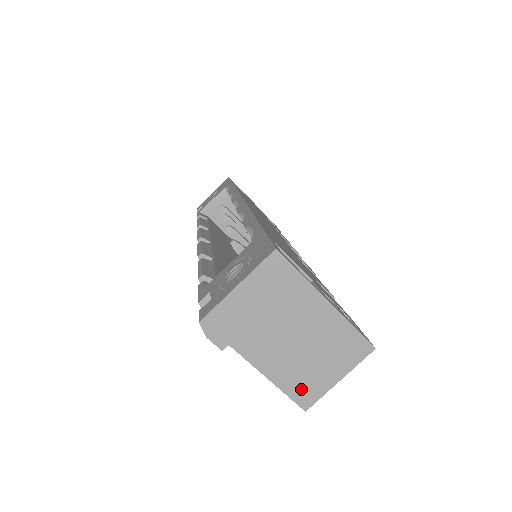
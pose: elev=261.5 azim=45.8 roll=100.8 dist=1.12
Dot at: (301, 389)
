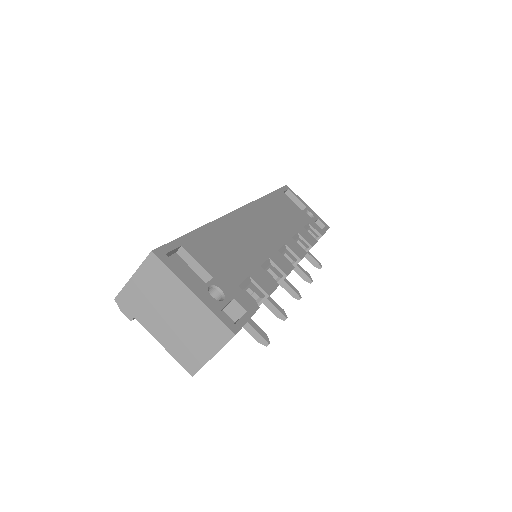
Dot at: (186, 358)
